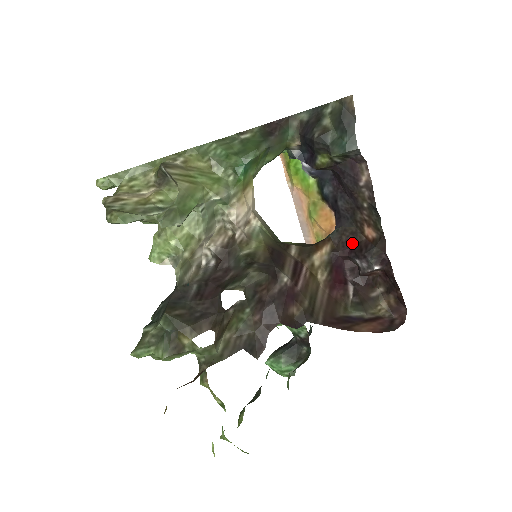
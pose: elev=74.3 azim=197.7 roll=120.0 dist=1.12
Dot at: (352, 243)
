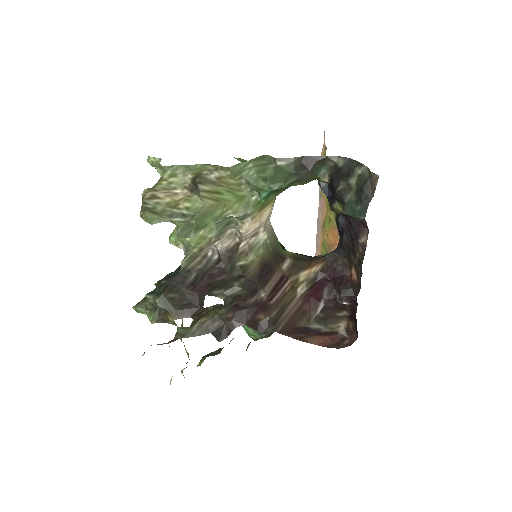
Dot at: (339, 273)
